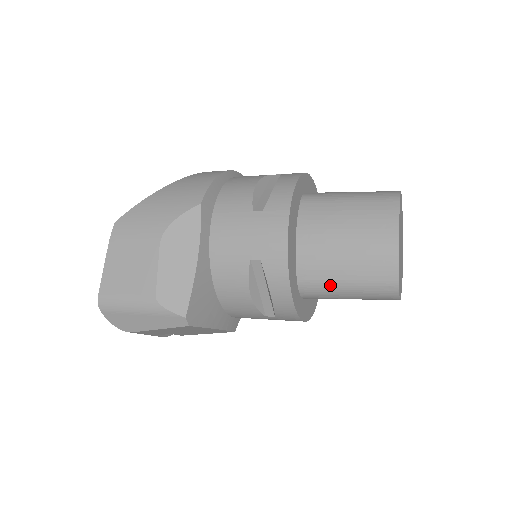
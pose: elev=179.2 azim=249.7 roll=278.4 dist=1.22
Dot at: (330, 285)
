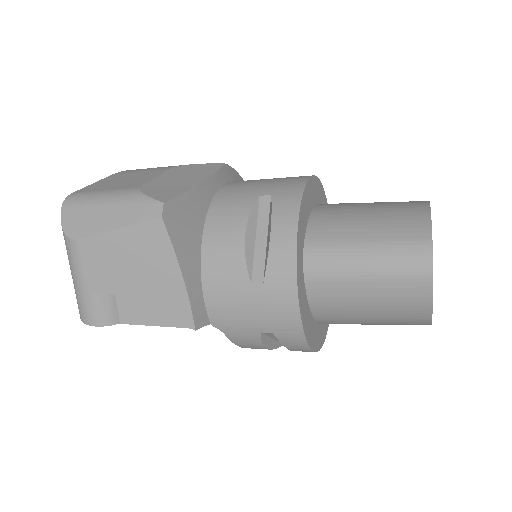
Dot at: (345, 245)
